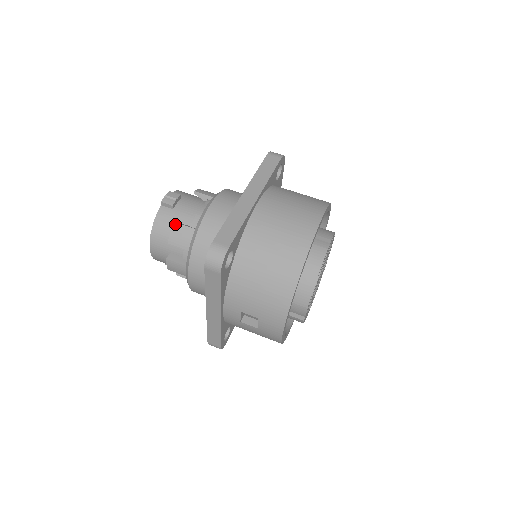
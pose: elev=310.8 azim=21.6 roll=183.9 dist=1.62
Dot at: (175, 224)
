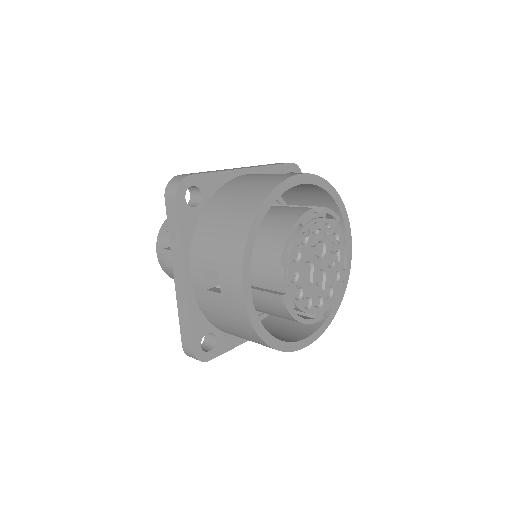
Dot at: occluded
